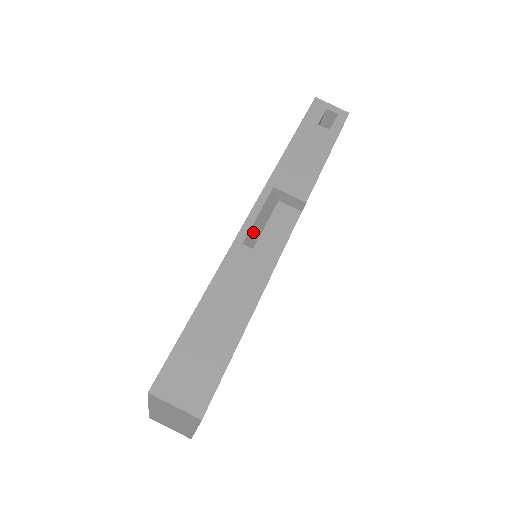
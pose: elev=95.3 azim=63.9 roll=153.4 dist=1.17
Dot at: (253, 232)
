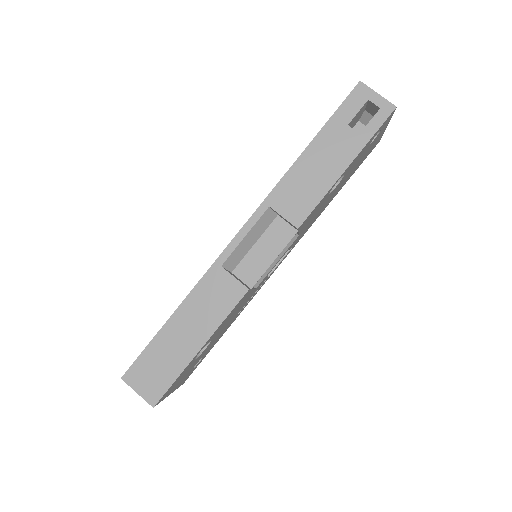
Dot at: (237, 253)
